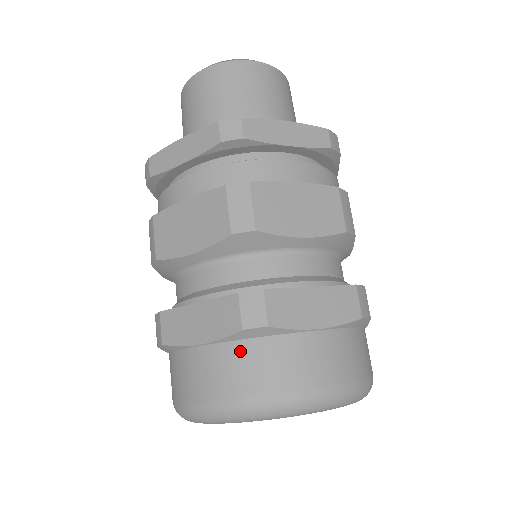
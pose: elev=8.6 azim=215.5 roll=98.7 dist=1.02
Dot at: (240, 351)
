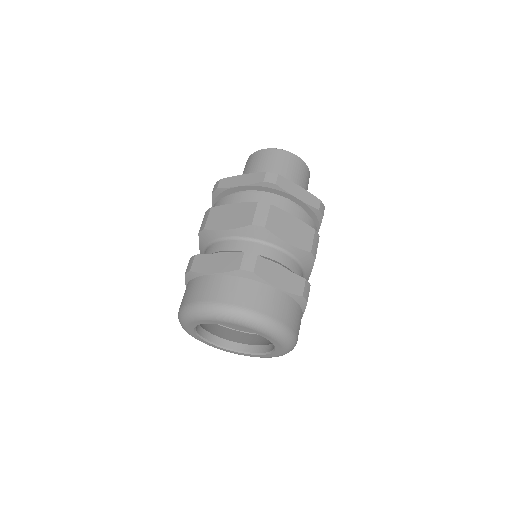
Dot at: (233, 281)
